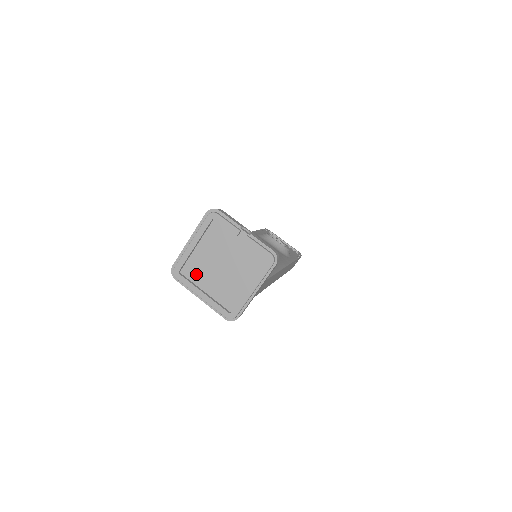
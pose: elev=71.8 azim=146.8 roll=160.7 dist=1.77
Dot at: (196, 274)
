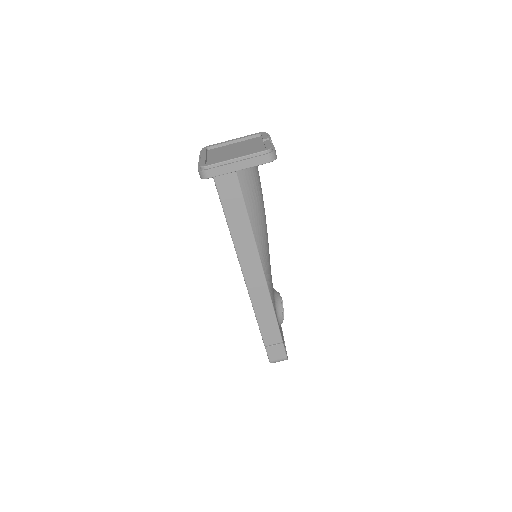
Dot at: (215, 152)
